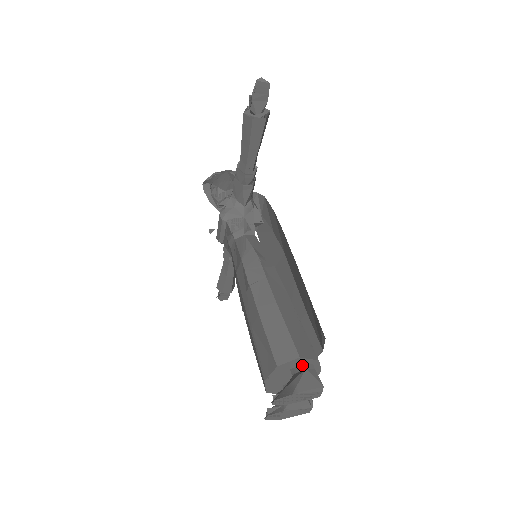
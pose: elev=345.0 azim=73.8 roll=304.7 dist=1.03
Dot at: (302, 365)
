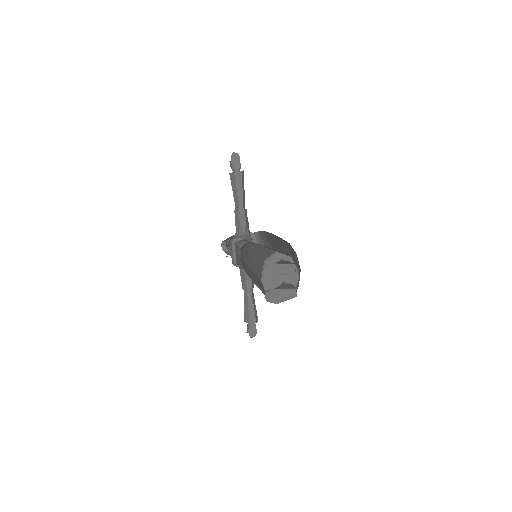
Dot at: (281, 260)
